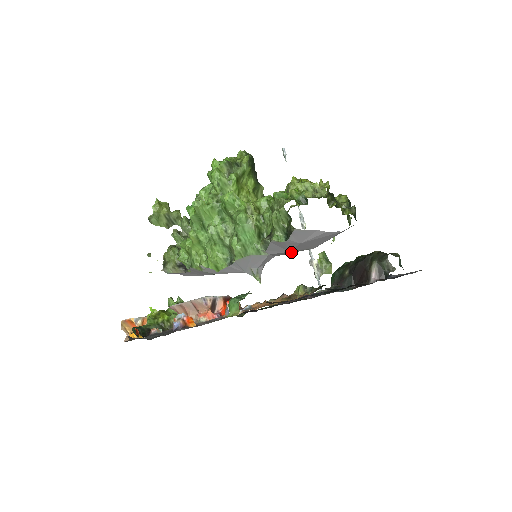
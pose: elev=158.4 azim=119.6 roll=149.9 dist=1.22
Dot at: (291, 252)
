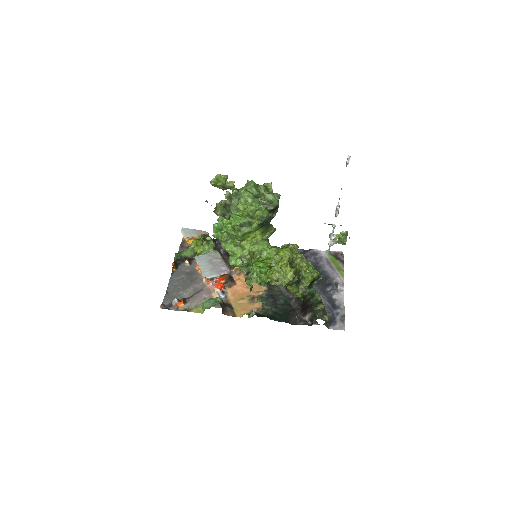
Dot at: occluded
